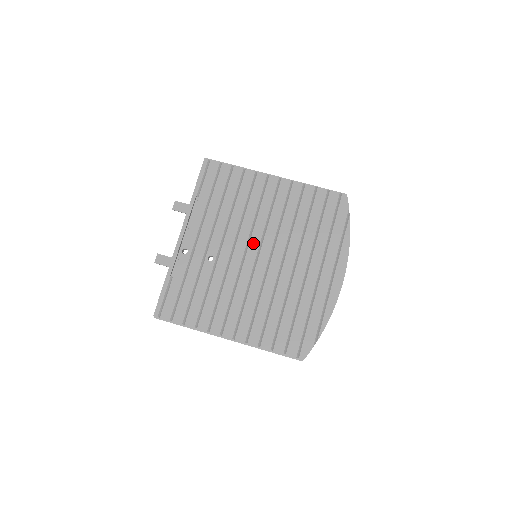
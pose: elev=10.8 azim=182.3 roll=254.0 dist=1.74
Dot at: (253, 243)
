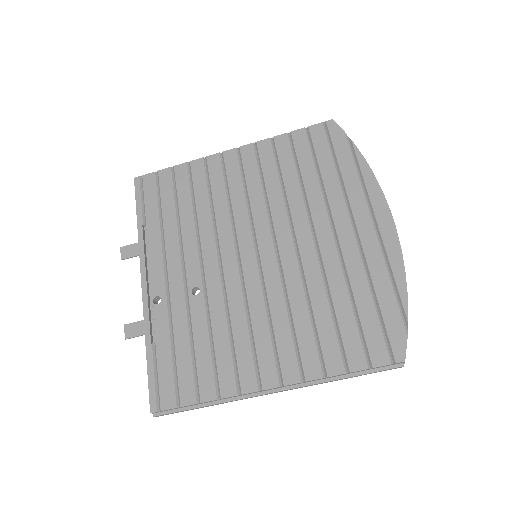
Dot at: (243, 241)
